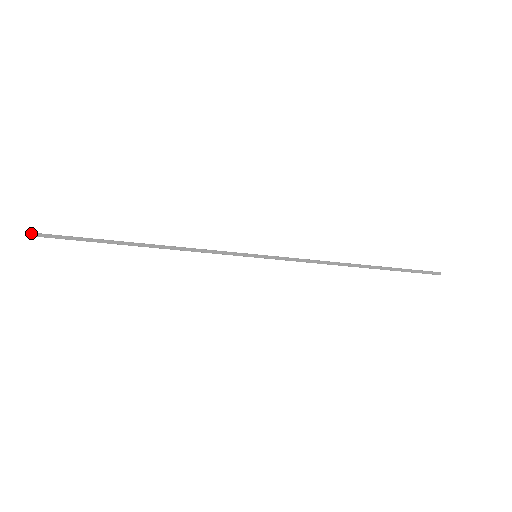
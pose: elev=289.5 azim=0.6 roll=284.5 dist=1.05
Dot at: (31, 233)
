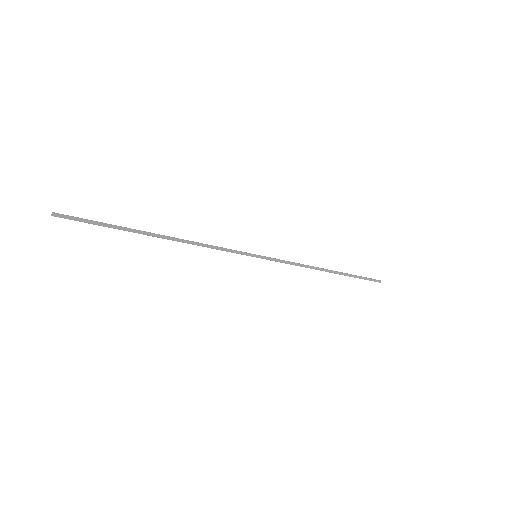
Dot at: (58, 214)
